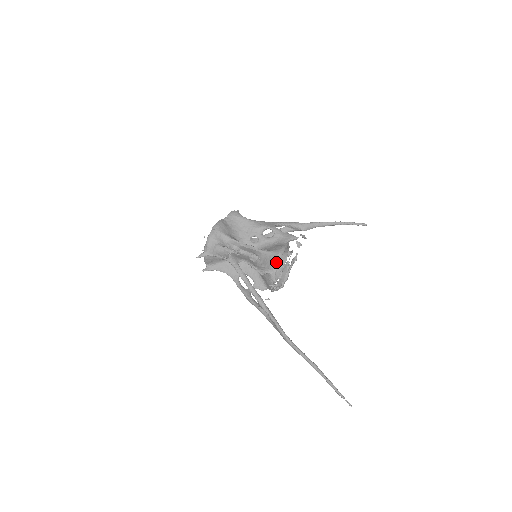
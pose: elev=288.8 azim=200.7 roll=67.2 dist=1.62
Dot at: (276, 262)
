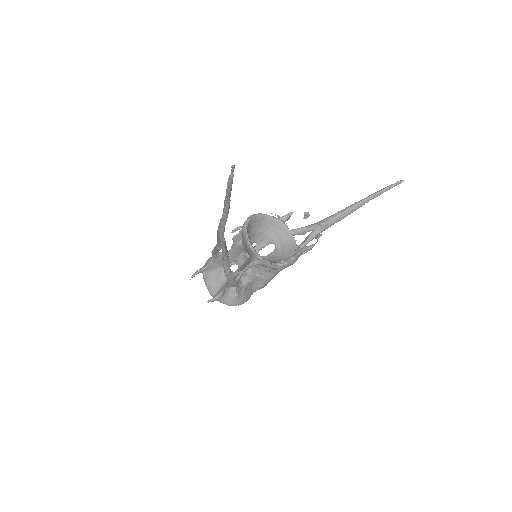
Dot at: occluded
